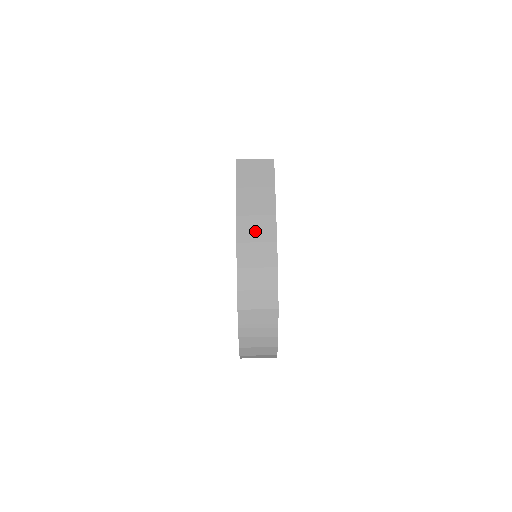
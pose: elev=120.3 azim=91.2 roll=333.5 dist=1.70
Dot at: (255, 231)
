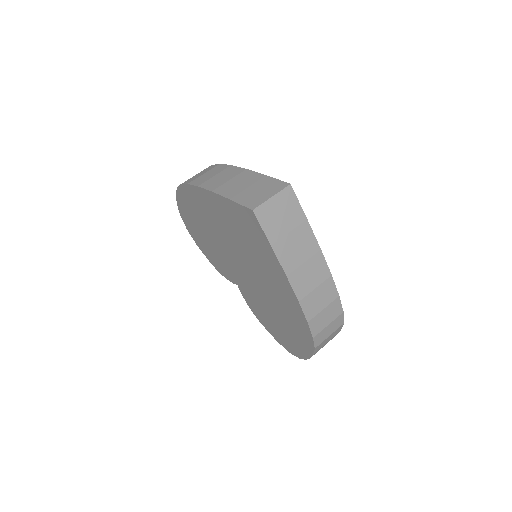
Dot at: (310, 279)
